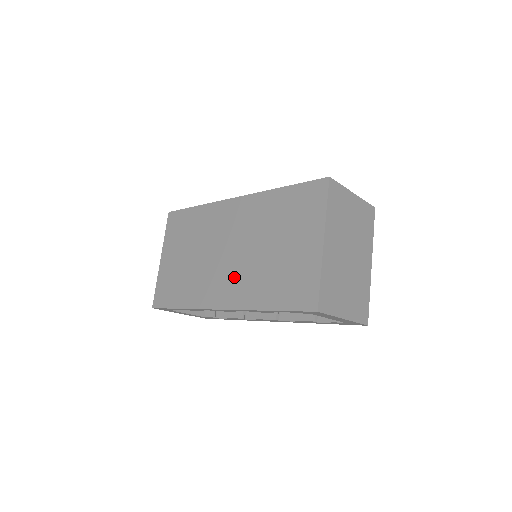
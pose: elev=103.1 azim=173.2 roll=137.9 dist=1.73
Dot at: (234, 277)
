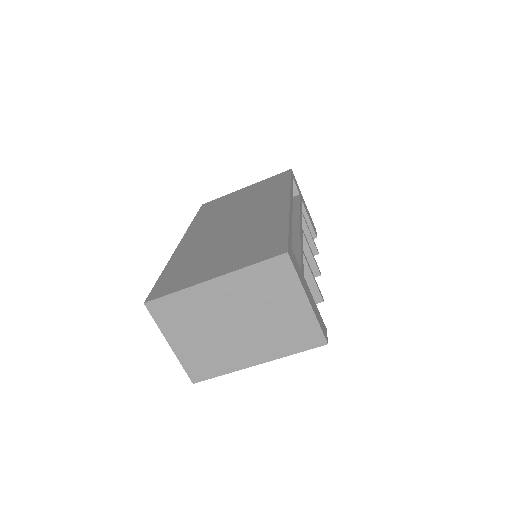
Dot at: (206, 236)
